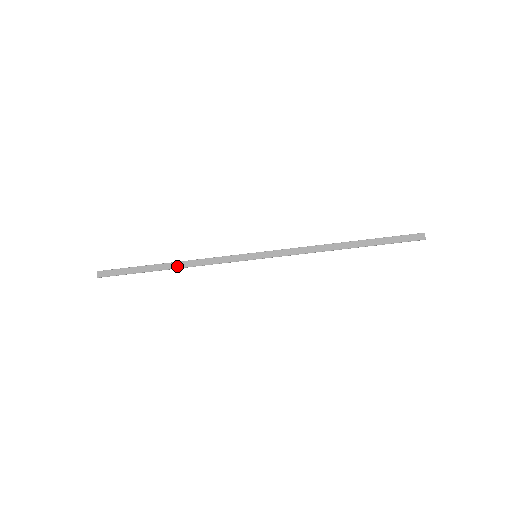
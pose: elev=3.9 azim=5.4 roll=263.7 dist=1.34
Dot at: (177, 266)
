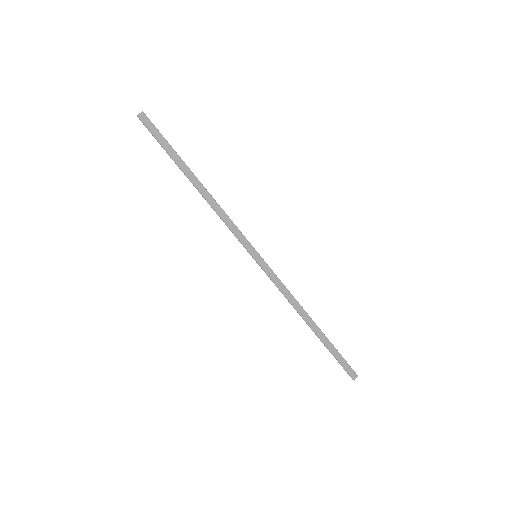
Dot at: (201, 190)
